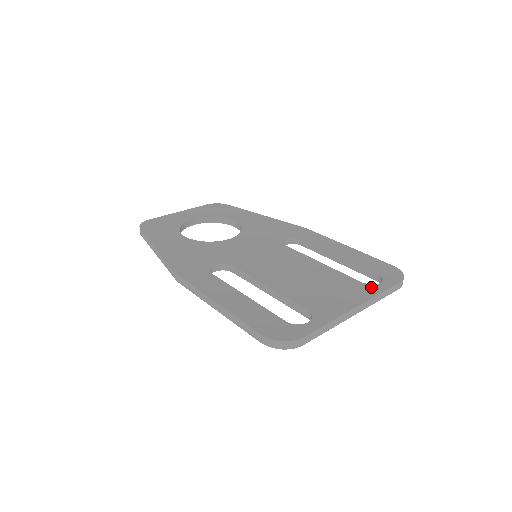
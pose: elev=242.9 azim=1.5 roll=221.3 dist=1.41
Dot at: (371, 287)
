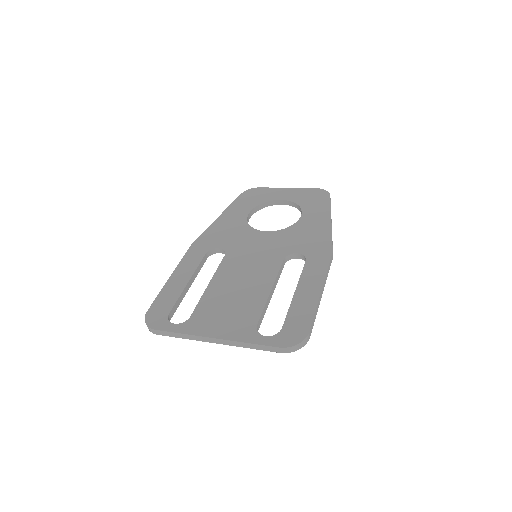
Dot at: (252, 333)
